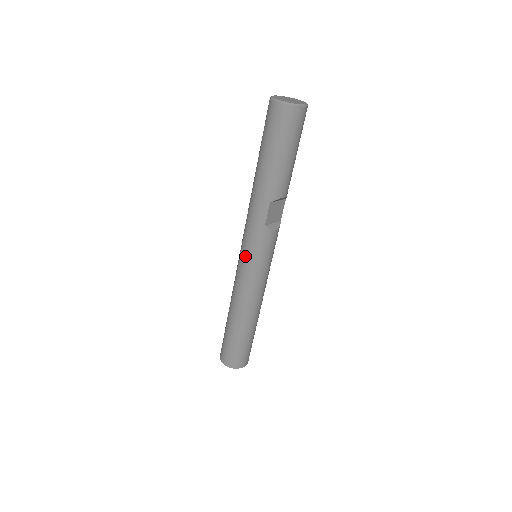
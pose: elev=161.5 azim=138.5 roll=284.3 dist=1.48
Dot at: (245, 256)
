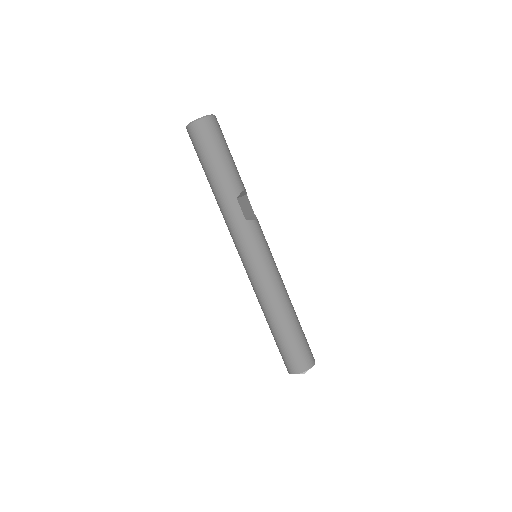
Dot at: (247, 257)
